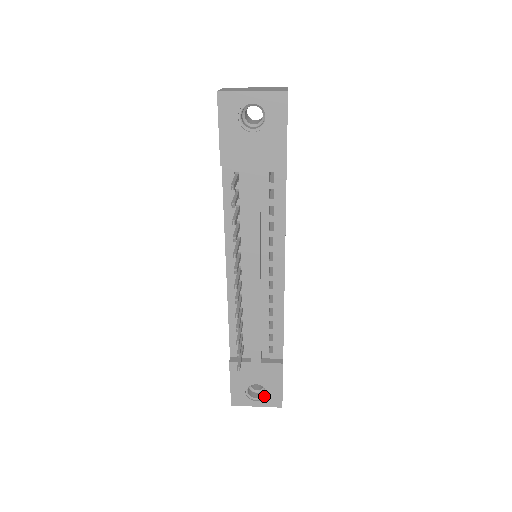
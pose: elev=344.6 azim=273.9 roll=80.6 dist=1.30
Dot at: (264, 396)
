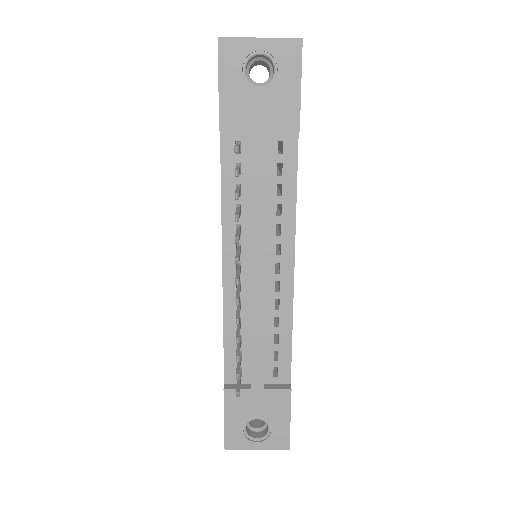
Dot at: (267, 435)
